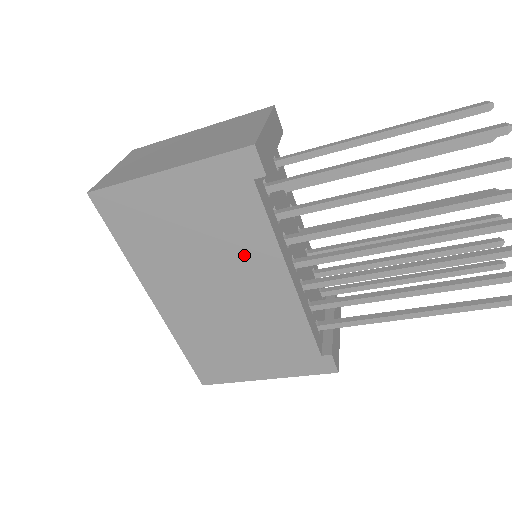
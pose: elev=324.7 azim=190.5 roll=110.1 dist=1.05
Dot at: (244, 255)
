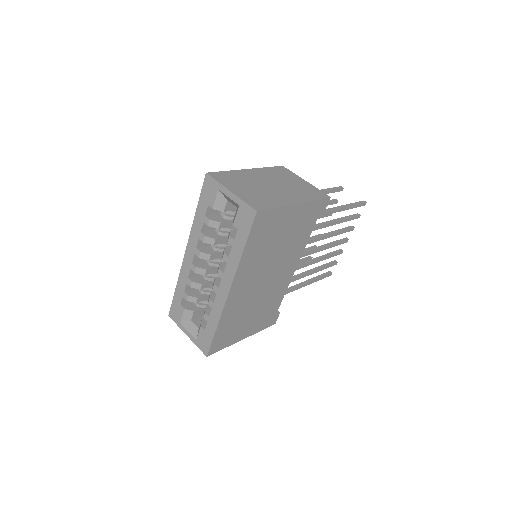
Dot at: (290, 255)
